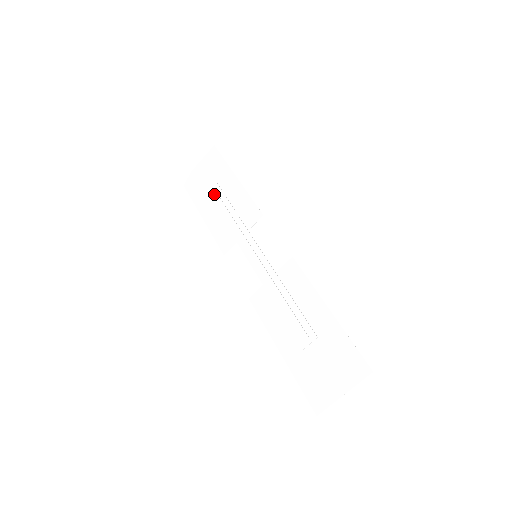
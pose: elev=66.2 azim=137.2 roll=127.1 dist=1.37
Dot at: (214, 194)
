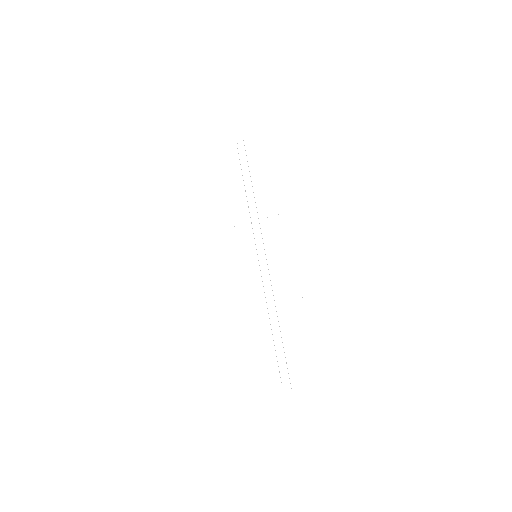
Dot at: (234, 148)
